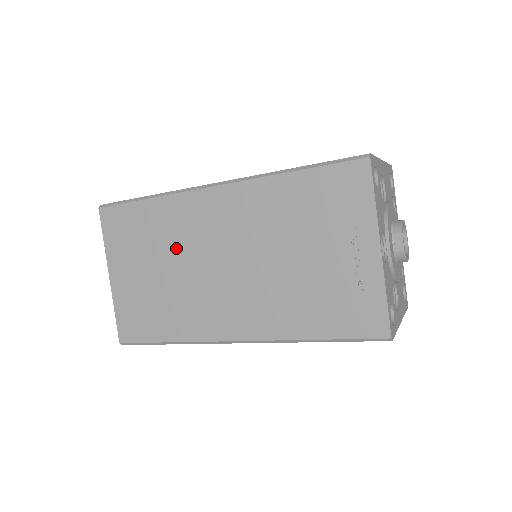
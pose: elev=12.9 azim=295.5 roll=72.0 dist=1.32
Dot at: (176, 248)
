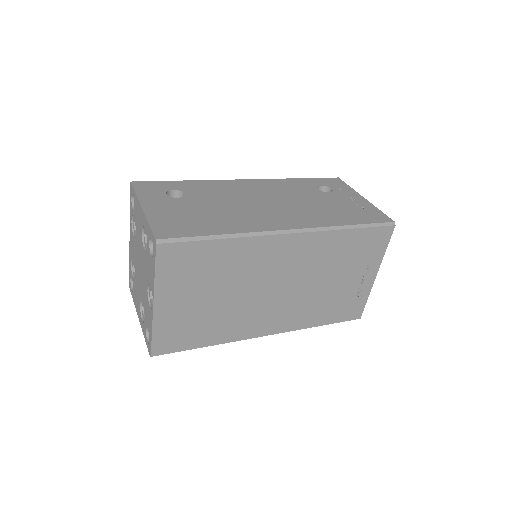
Dot at: (239, 279)
